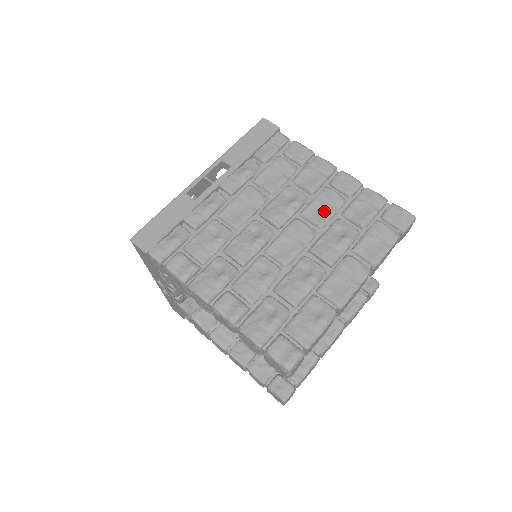
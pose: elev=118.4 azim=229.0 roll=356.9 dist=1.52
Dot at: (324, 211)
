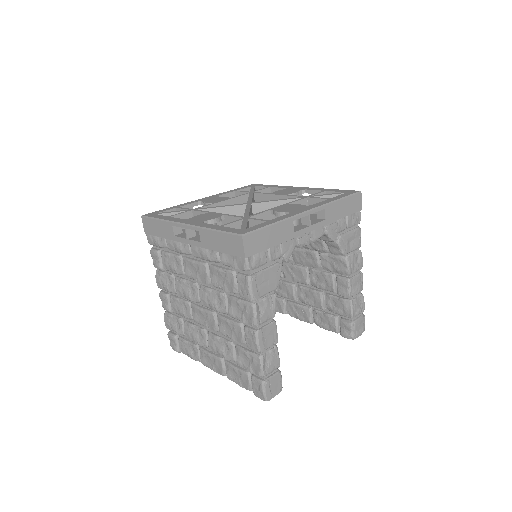
Dot at: (228, 331)
